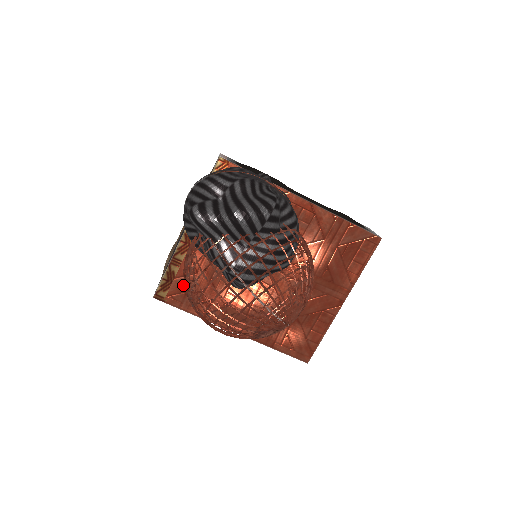
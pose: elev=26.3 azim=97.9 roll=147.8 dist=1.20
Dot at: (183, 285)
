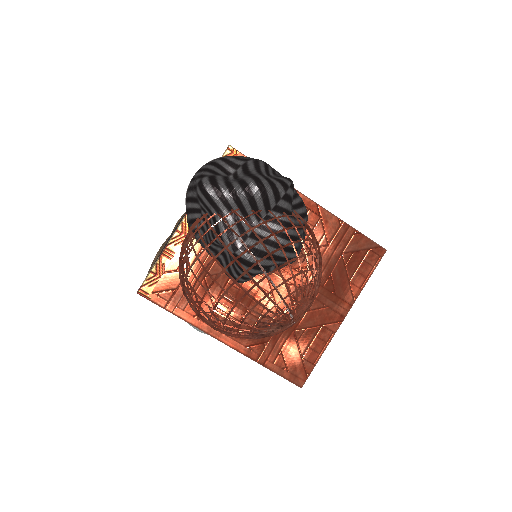
Dot at: (173, 281)
